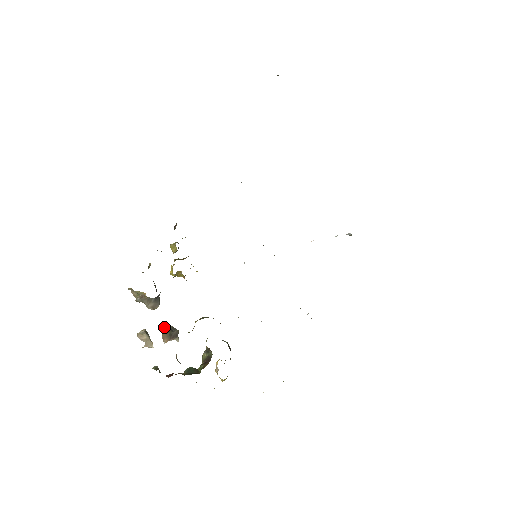
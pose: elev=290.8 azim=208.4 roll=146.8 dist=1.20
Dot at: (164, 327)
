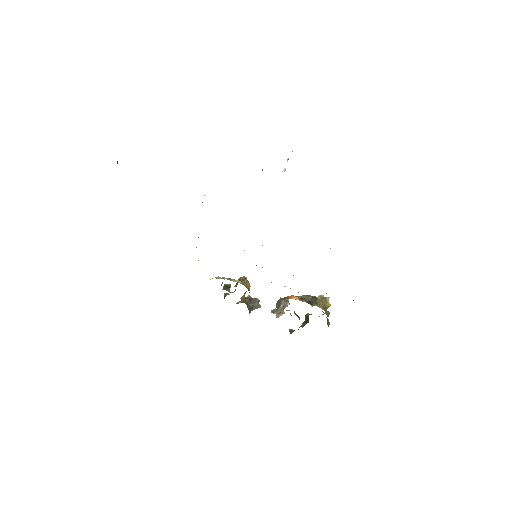
Dot at: occluded
